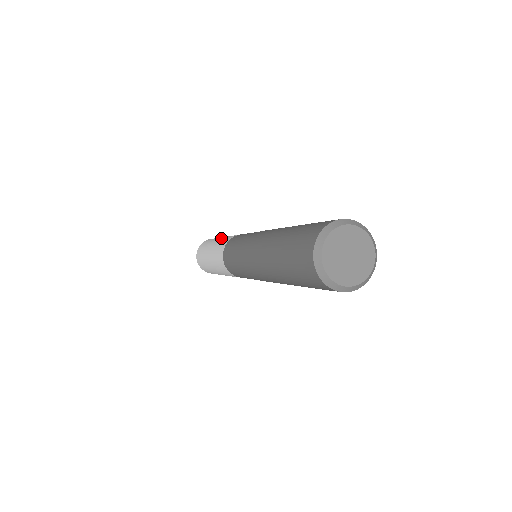
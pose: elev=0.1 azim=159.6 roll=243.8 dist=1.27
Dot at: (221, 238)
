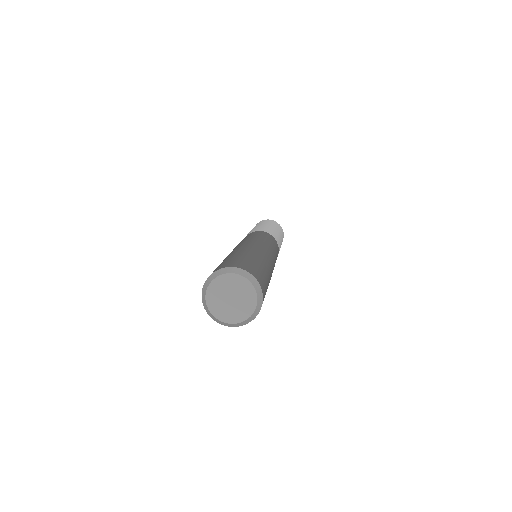
Dot at: occluded
